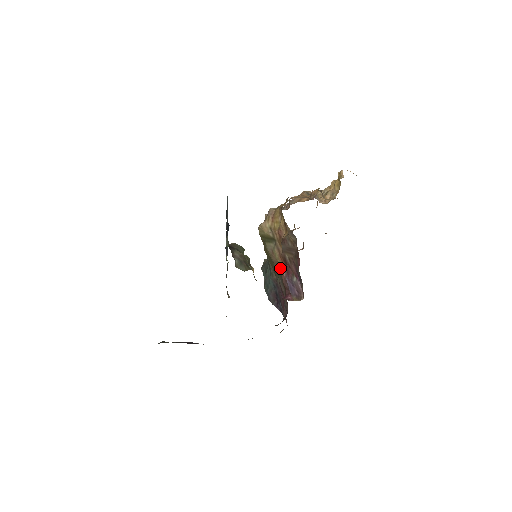
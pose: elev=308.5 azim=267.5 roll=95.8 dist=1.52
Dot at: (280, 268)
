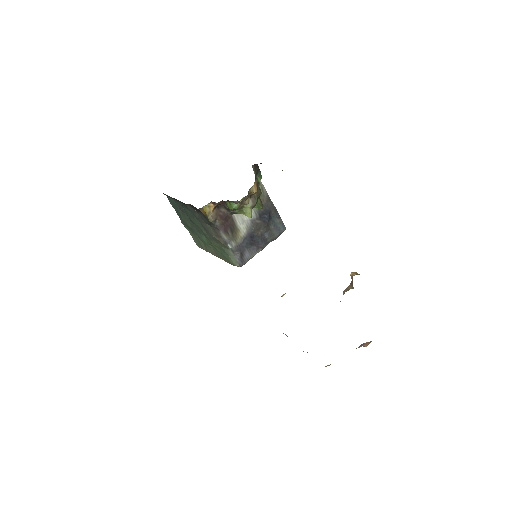
Dot at: occluded
